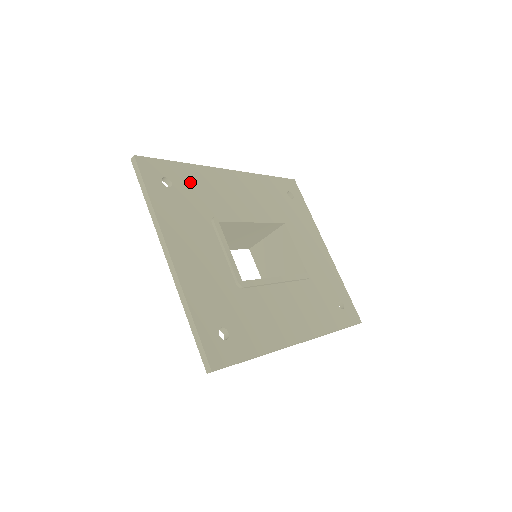
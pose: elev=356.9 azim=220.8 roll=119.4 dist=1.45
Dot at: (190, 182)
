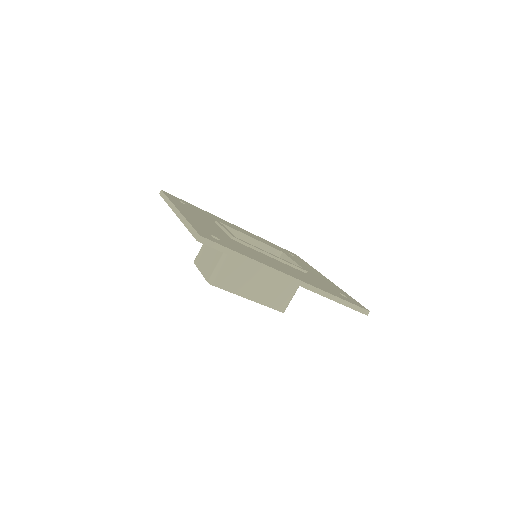
Dot at: (201, 211)
